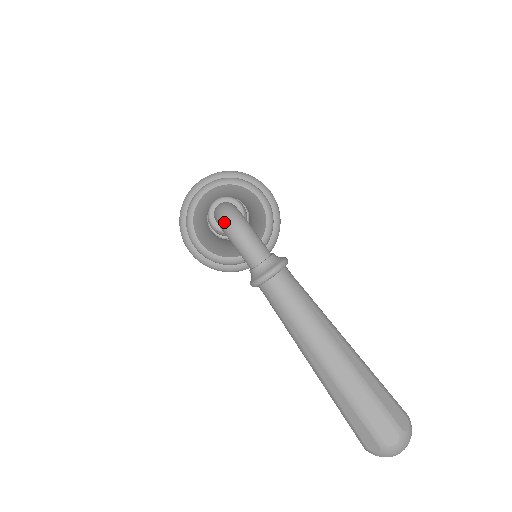
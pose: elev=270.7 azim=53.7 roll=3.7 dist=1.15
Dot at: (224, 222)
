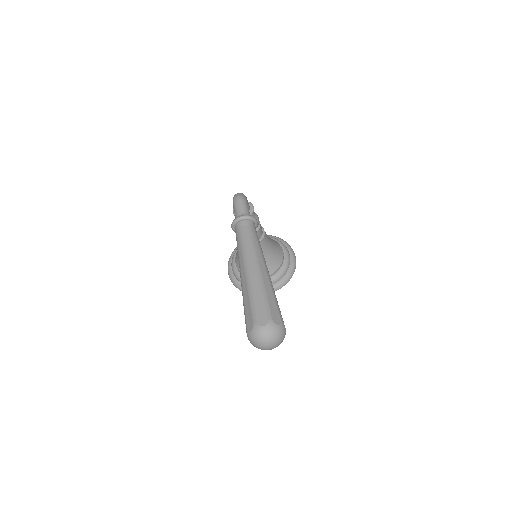
Dot at: (234, 195)
